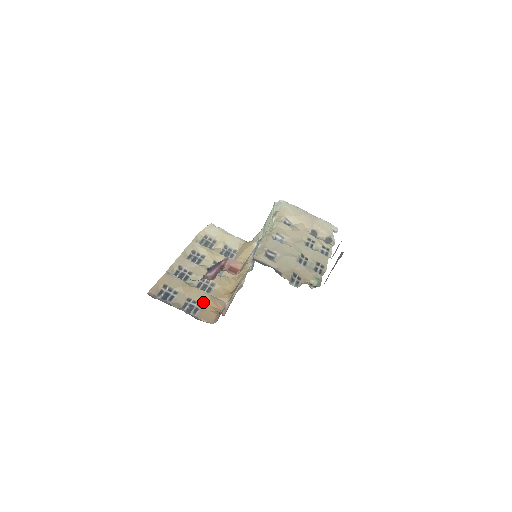
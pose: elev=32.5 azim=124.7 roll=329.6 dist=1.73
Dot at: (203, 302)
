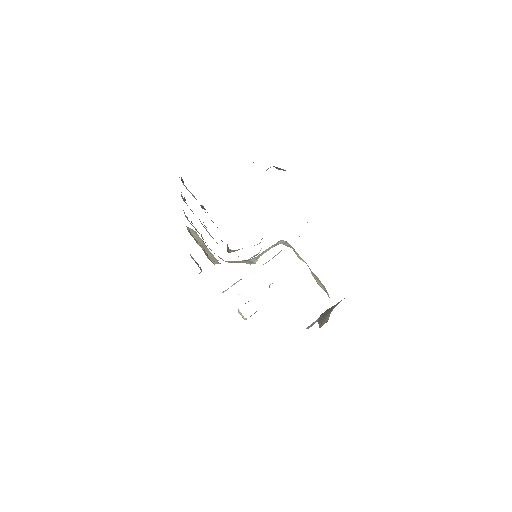
Dot at: (213, 222)
